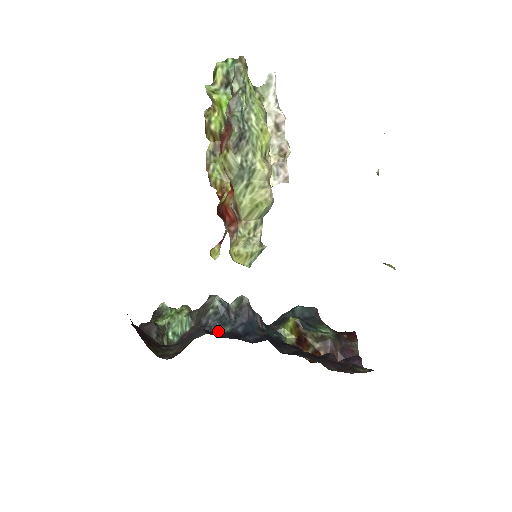
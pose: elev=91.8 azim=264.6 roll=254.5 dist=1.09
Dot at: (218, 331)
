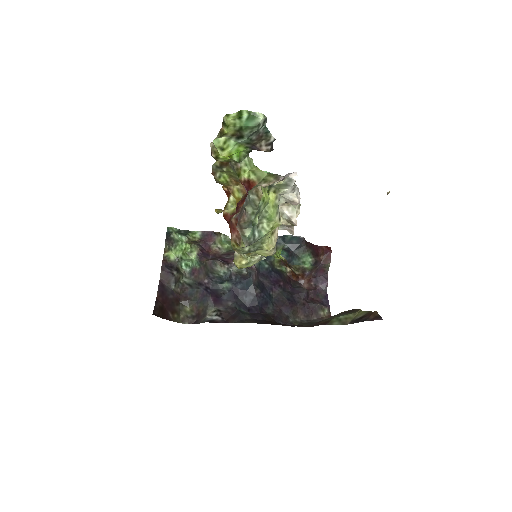
Dot at: (222, 284)
